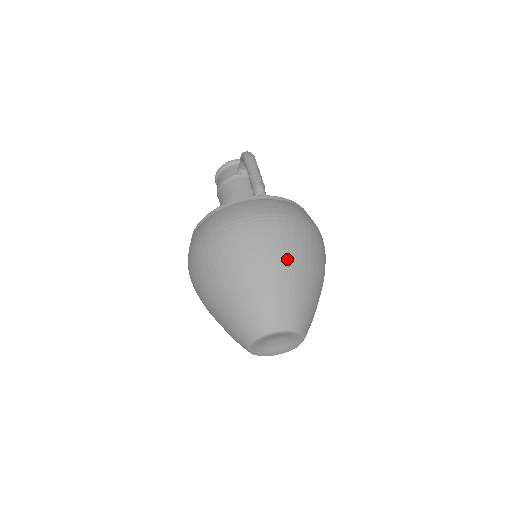
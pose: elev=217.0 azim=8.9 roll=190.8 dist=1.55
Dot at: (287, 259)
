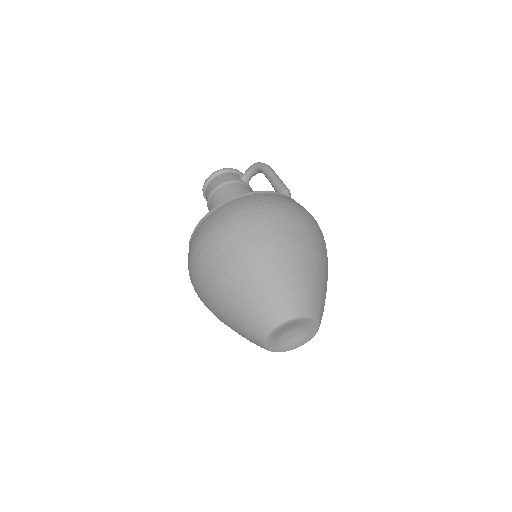
Dot at: (321, 254)
